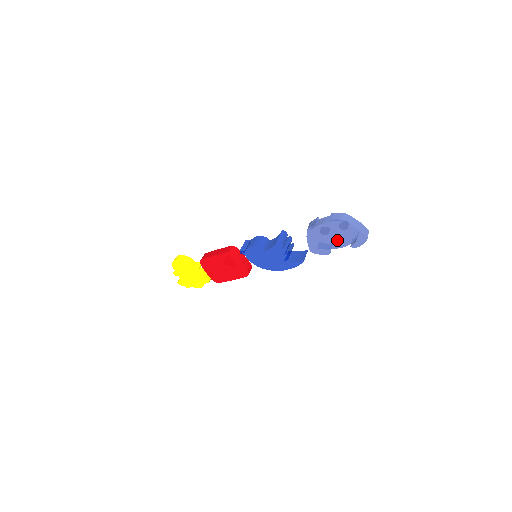
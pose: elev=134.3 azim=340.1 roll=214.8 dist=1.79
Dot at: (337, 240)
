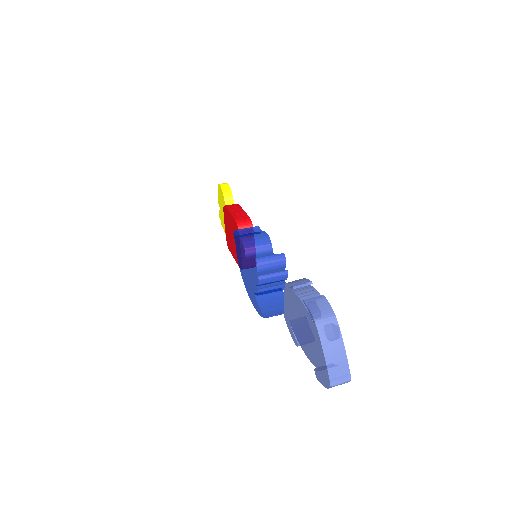
Dot at: (305, 339)
